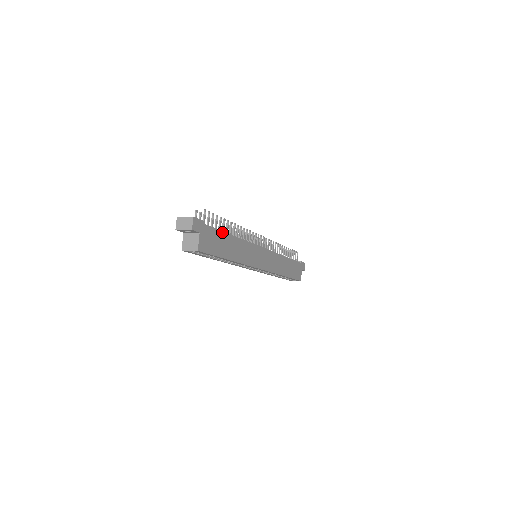
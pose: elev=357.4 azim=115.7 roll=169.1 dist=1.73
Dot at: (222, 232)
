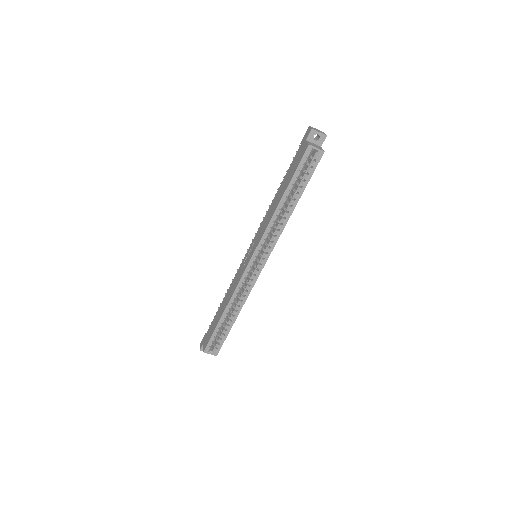
Dot at: occluded
